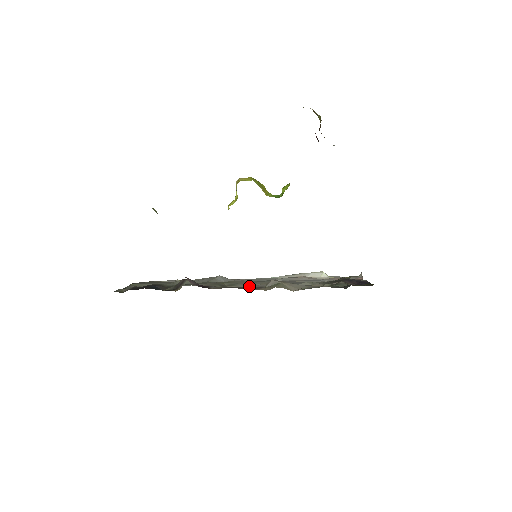
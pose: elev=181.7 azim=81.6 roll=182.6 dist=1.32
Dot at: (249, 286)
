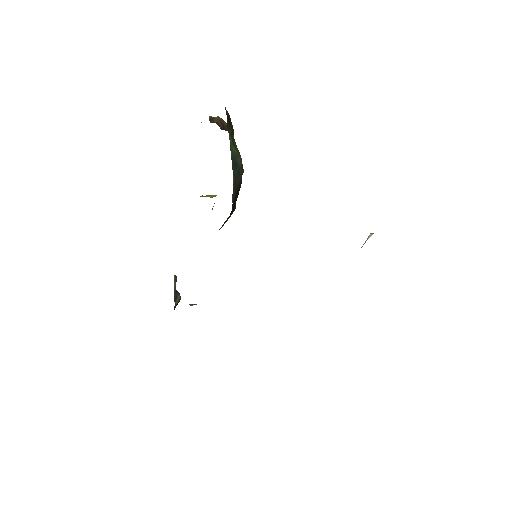
Dot at: occluded
